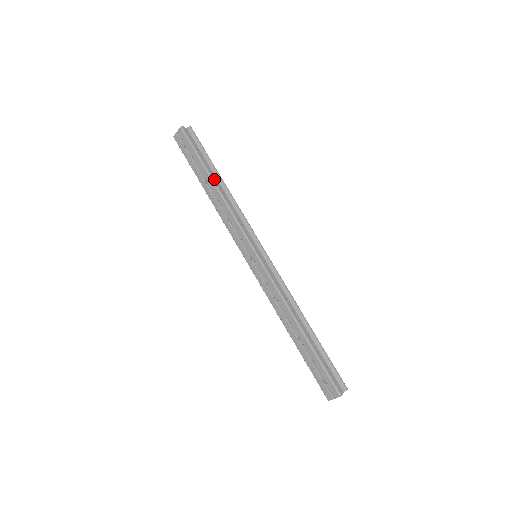
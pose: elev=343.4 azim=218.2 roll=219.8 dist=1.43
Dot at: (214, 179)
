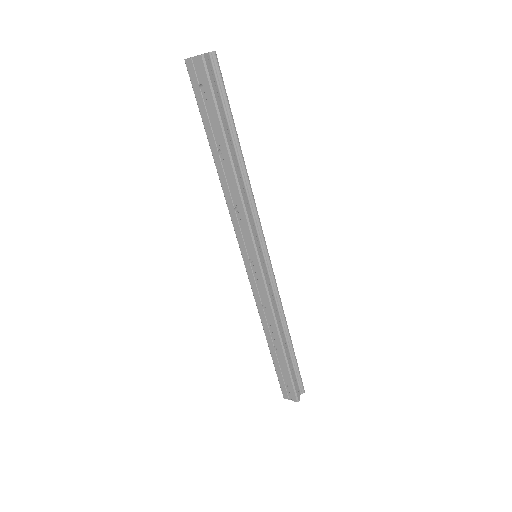
Dot at: (232, 153)
